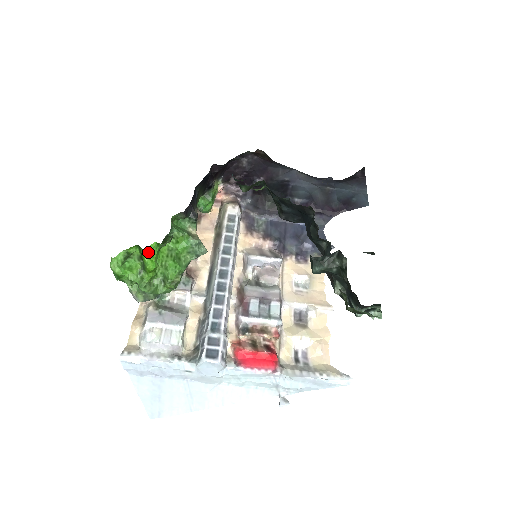
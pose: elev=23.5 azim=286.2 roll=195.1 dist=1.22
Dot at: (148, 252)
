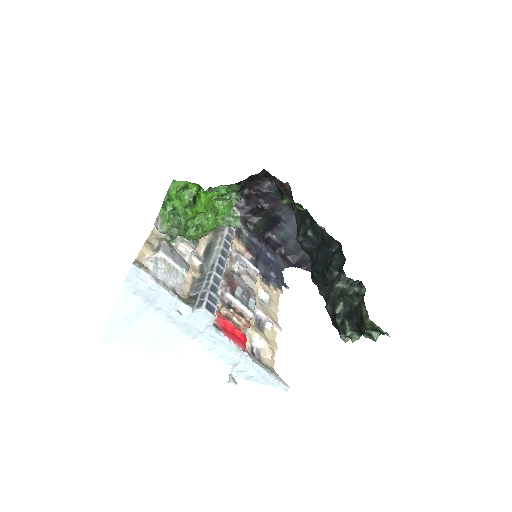
Dot at: (208, 196)
